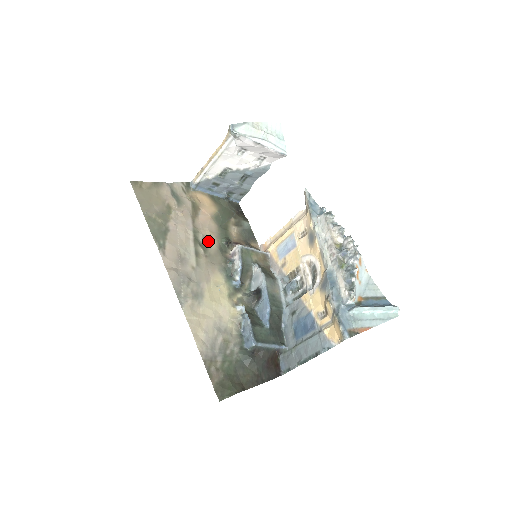
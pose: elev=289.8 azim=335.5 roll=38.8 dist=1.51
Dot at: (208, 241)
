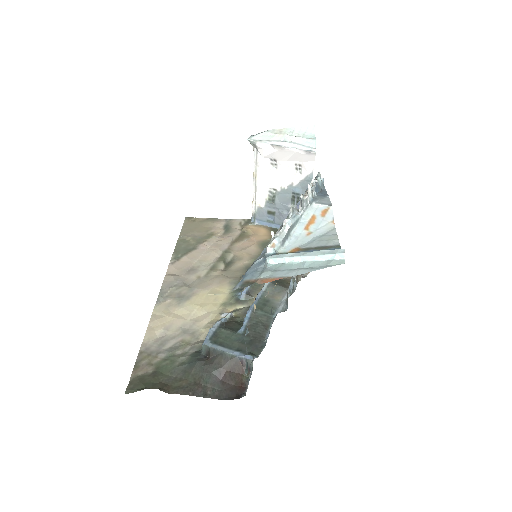
Dot at: (236, 260)
